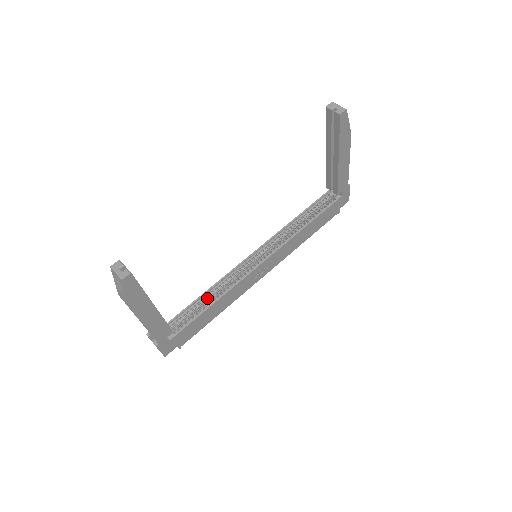
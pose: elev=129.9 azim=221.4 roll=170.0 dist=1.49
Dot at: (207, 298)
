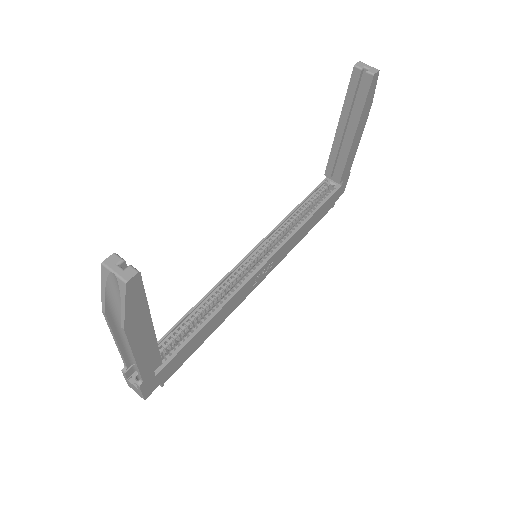
Dot at: (198, 313)
